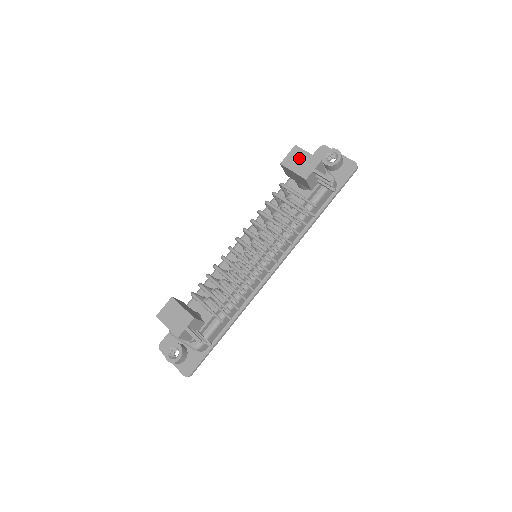
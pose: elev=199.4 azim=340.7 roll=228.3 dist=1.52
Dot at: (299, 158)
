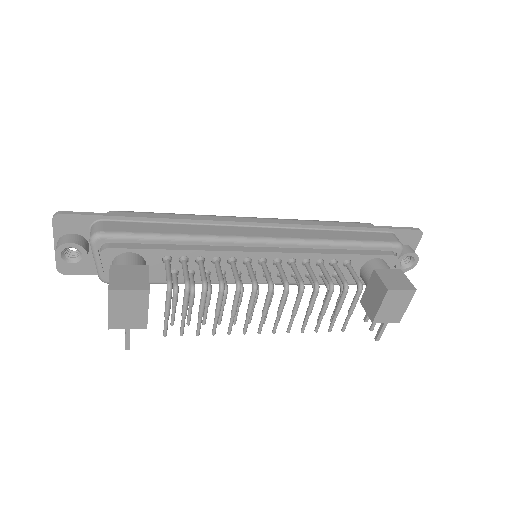
Dot at: (399, 303)
